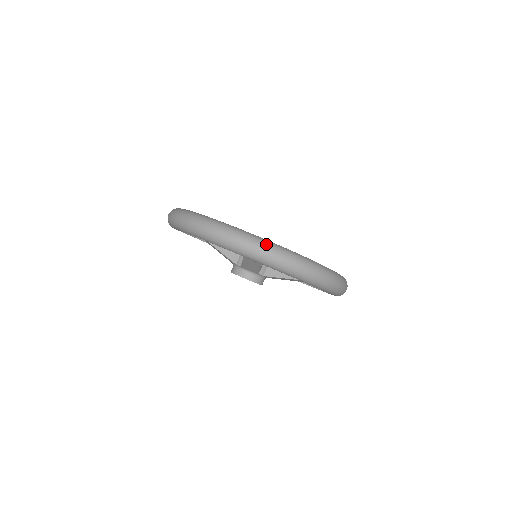
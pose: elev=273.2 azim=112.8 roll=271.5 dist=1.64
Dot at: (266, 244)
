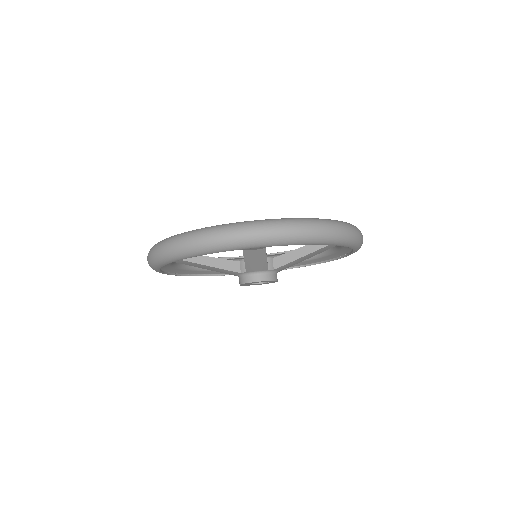
Dot at: (259, 223)
